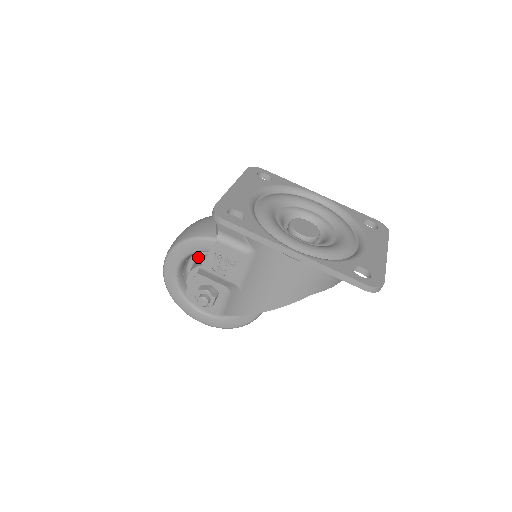
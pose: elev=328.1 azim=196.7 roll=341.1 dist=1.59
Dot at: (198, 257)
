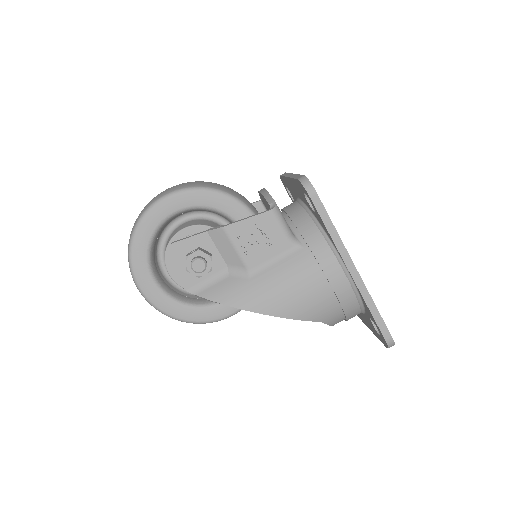
Dot at: (197, 218)
